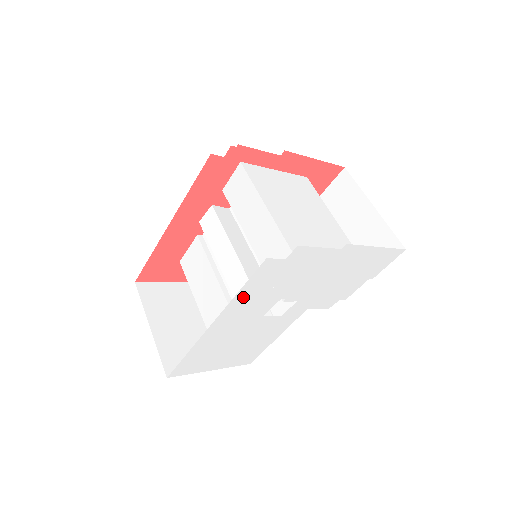
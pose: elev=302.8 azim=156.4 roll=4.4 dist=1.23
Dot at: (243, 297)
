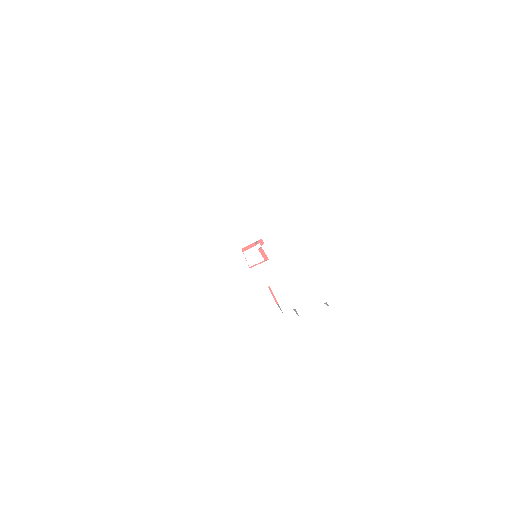
Dot at: (246, 202)
